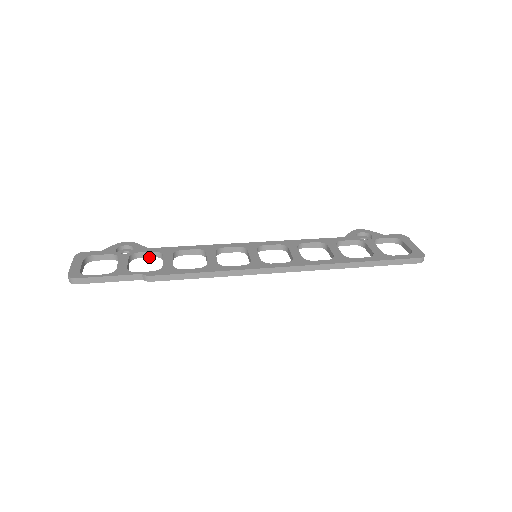
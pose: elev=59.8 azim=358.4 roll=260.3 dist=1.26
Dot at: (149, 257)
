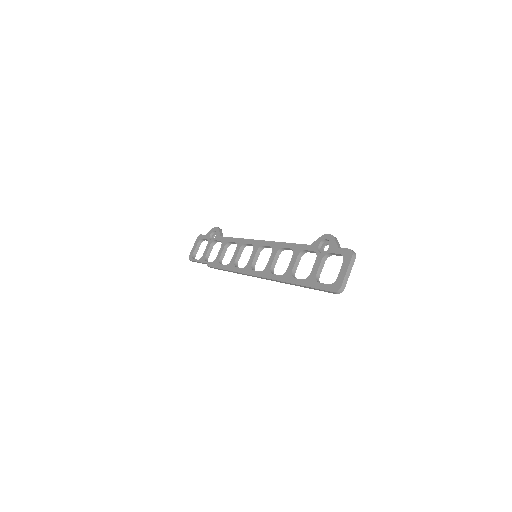
Dot at: occluded
